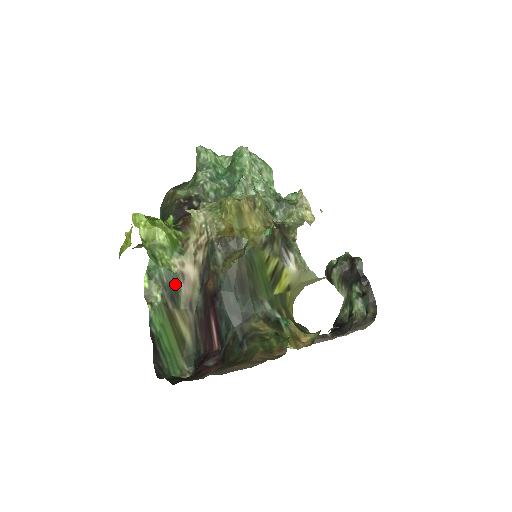
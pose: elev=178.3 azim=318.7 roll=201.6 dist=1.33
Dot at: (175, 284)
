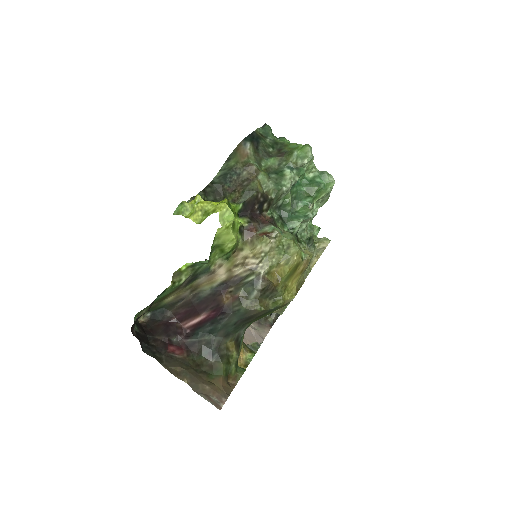
Dot at: (201, 275)
